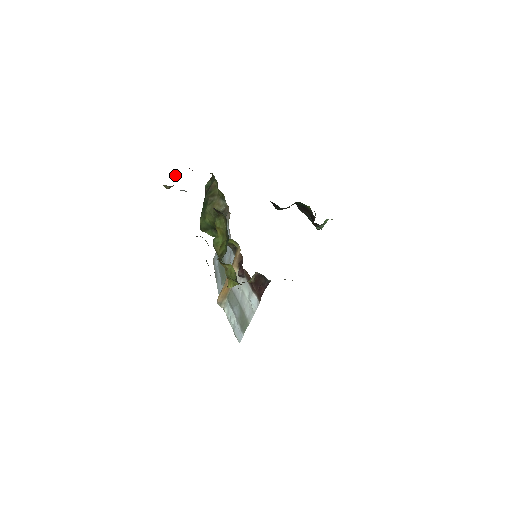
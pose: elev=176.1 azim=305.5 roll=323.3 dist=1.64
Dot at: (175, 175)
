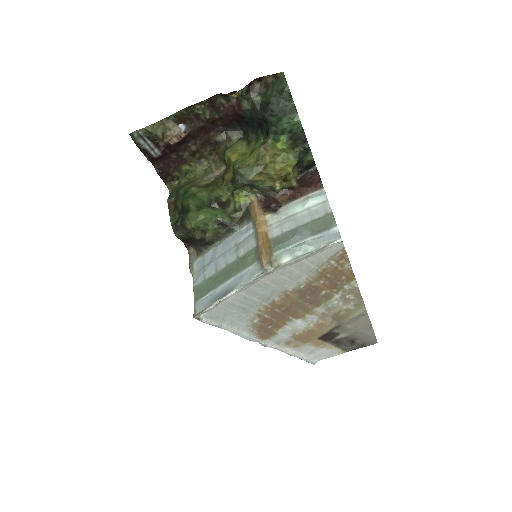
Dot at: (157, 142)
